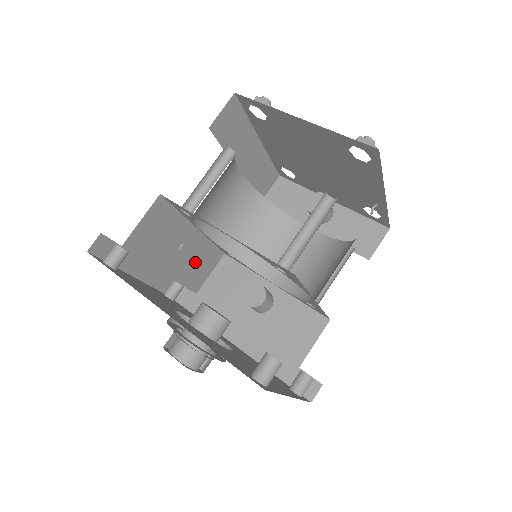
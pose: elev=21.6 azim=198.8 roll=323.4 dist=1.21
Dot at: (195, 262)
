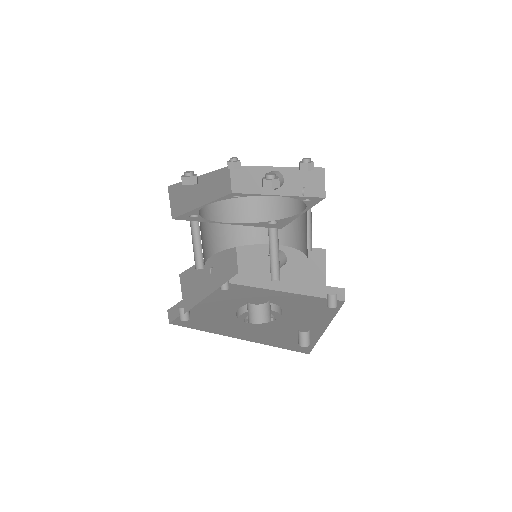
Dot at: (224, 265)
